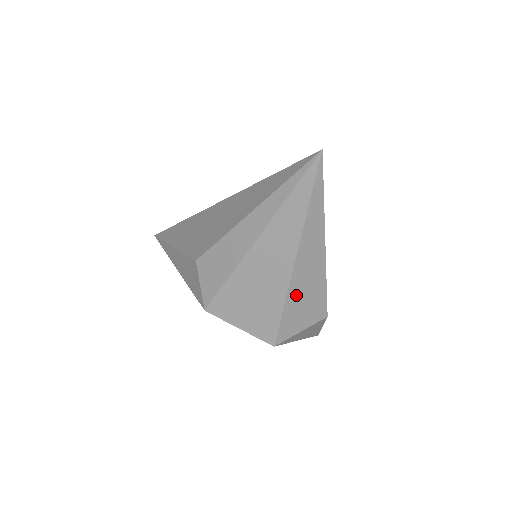
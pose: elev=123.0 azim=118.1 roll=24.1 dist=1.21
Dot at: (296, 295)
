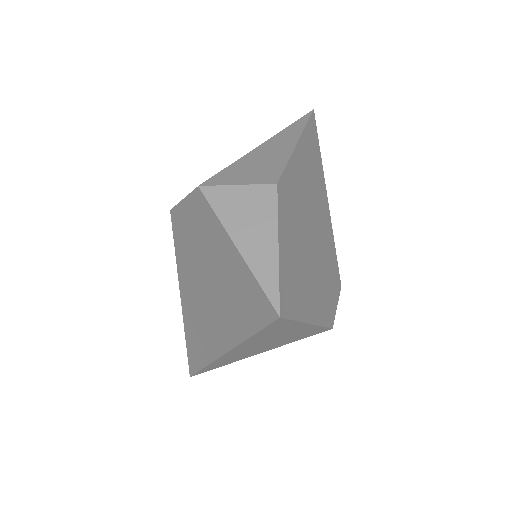
Dot at: (252, 159)
